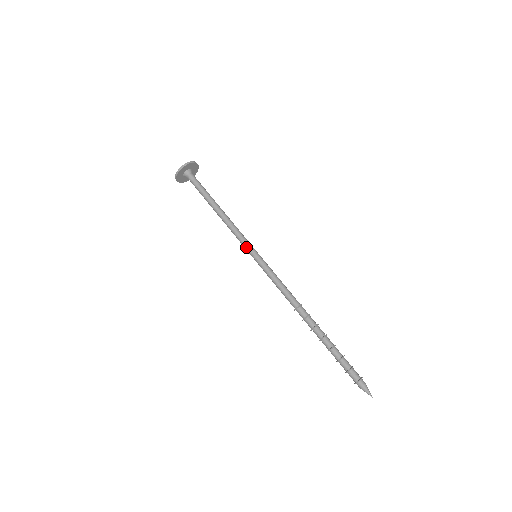
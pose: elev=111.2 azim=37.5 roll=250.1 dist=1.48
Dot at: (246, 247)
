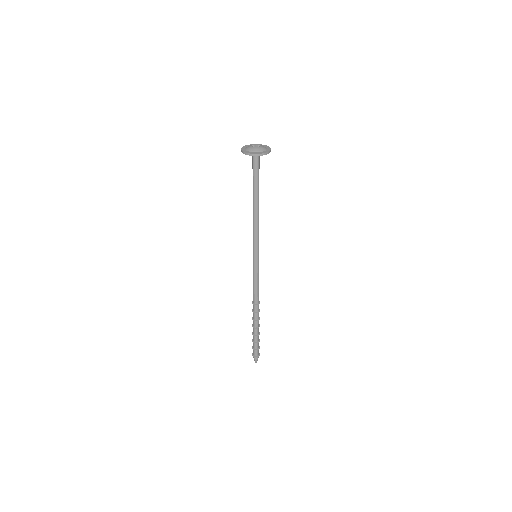
Dot at: (253, 247)
